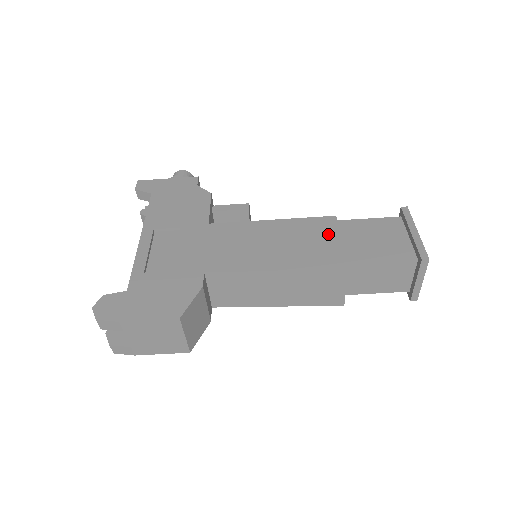
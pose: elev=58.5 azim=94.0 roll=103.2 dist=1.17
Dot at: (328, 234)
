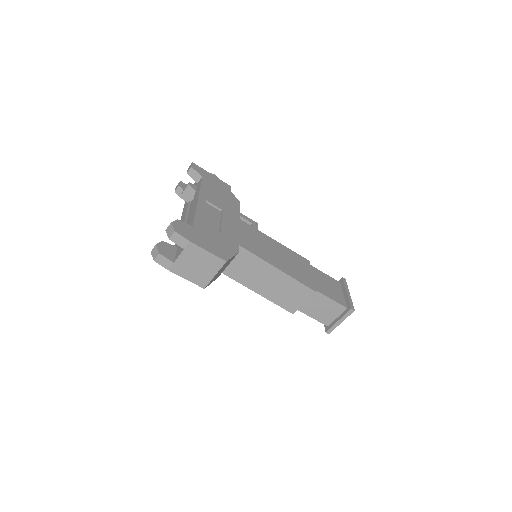
Dot at: (306, 268)
